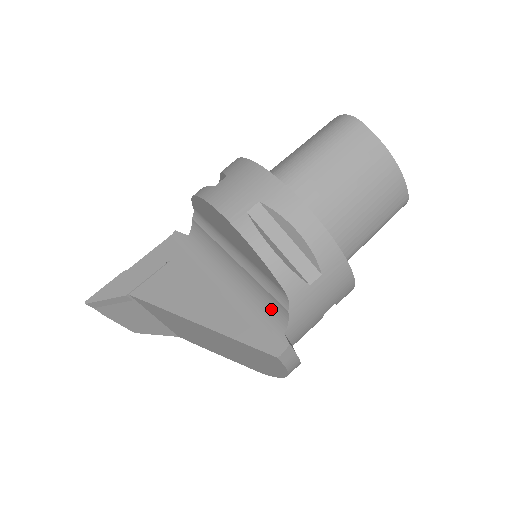
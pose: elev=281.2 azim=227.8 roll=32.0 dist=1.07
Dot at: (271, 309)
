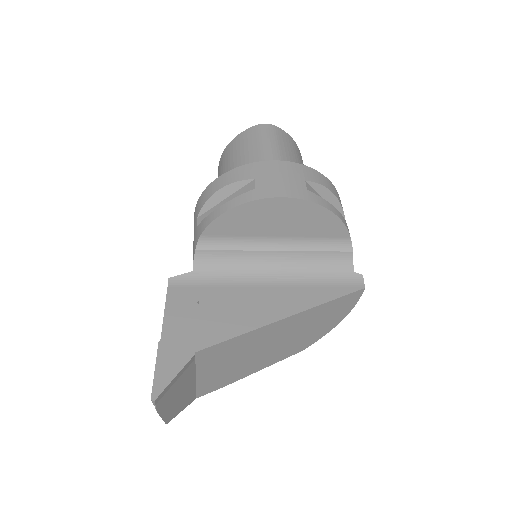
Dot at: (333, 264)
